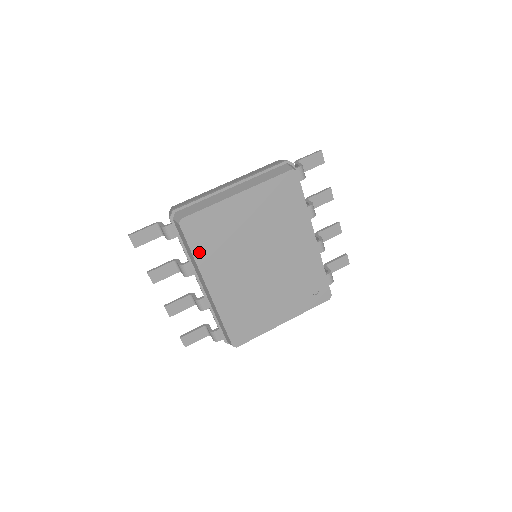
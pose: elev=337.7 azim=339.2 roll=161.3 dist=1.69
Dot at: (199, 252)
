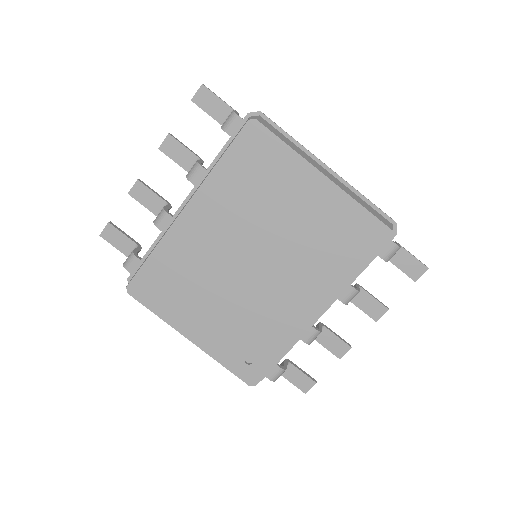
Dot at: (226, 168)
